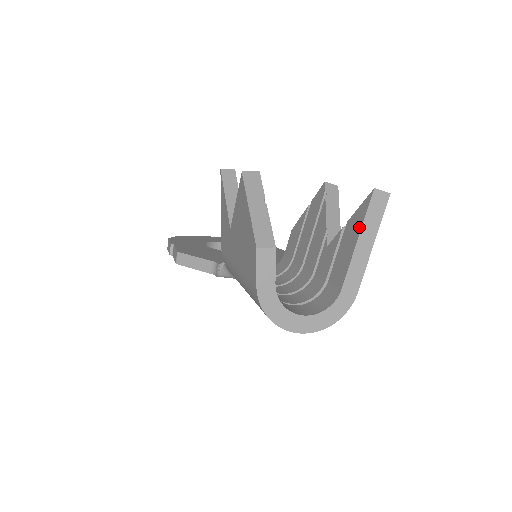
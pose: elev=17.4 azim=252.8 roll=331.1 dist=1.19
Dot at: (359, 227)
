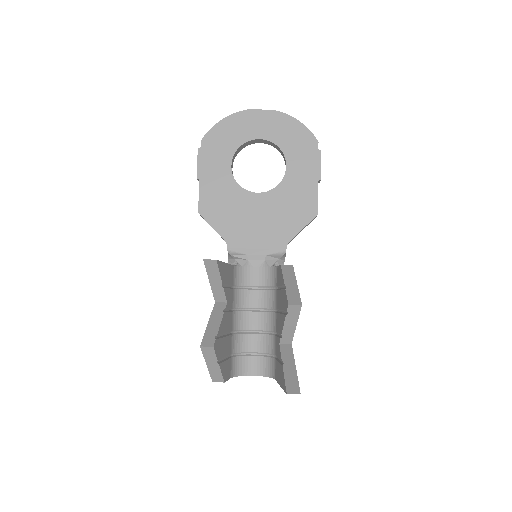
Dot at: (282, 385)
